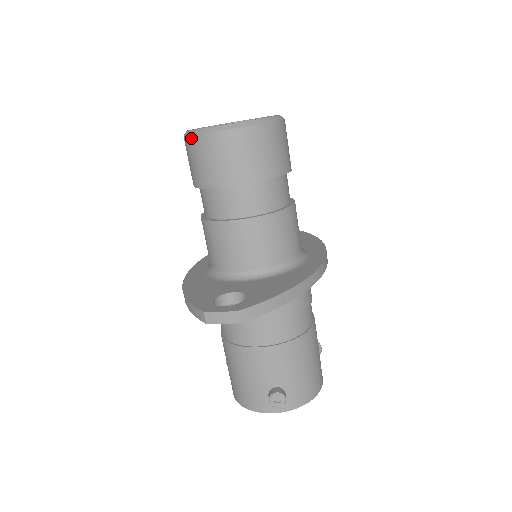
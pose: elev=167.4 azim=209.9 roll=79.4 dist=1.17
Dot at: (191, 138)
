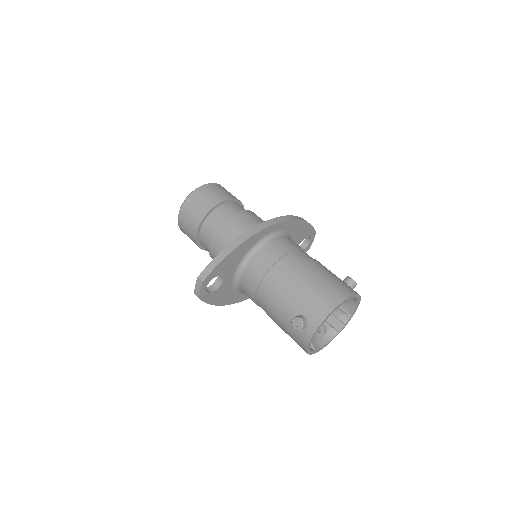
Dot at: (181, 230)
